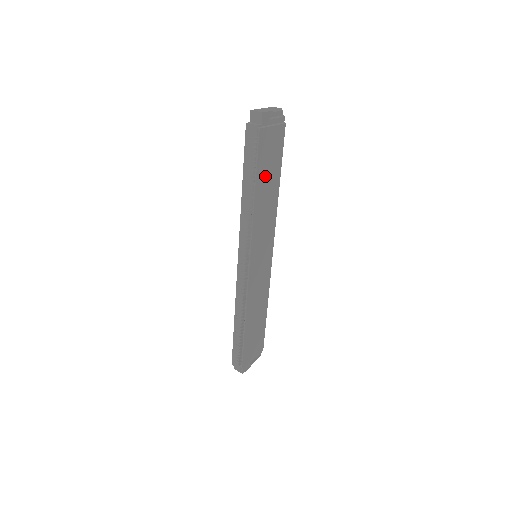
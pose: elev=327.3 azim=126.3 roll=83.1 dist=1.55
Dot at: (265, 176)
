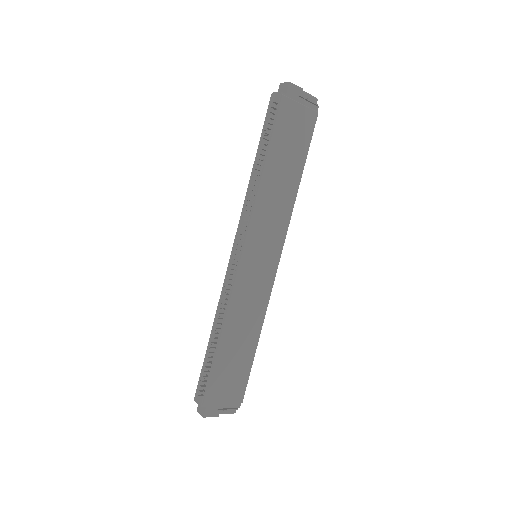
Dot at: (282, 155)
